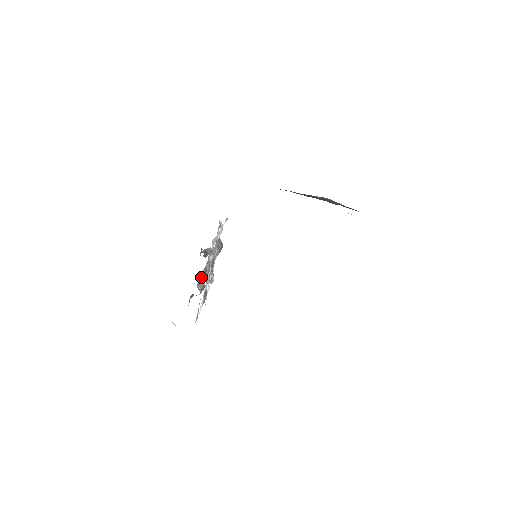
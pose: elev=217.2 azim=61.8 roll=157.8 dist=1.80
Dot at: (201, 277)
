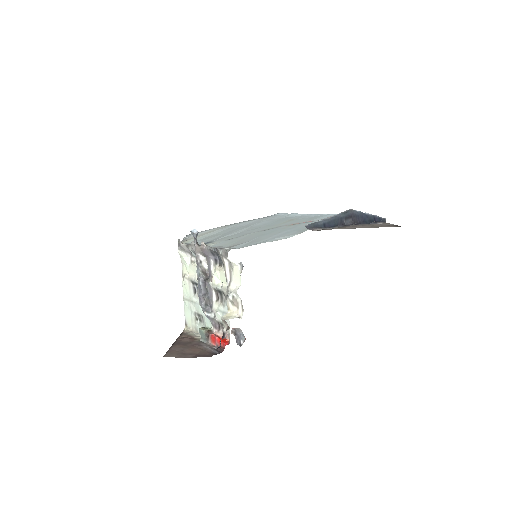
Dot at: (203, 298)
